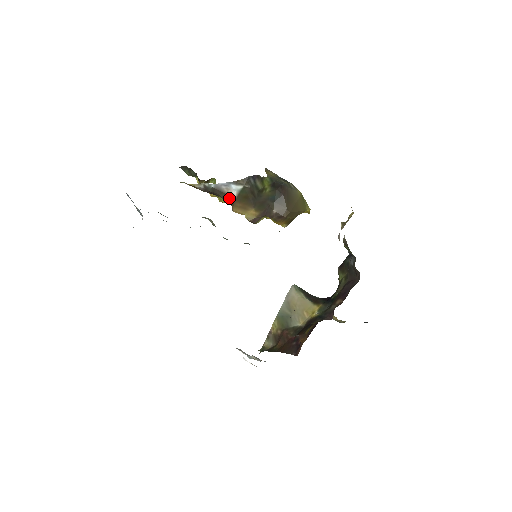
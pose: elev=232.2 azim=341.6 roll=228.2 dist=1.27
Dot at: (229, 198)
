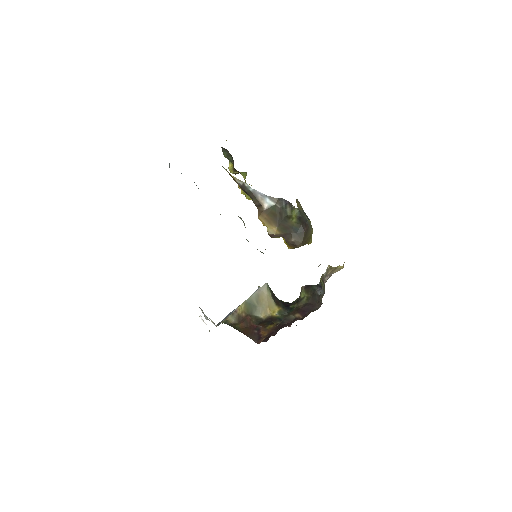
Dot at: (259, 205)
